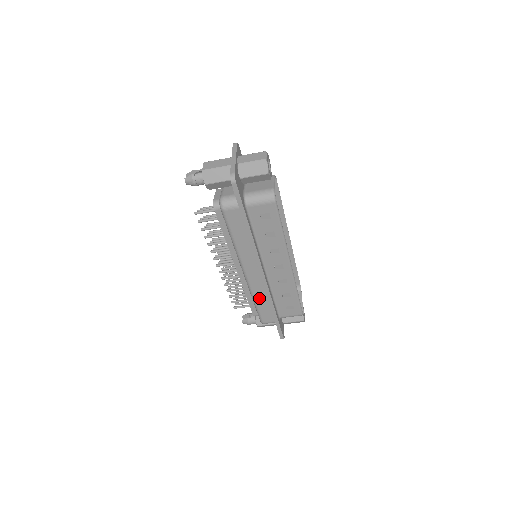
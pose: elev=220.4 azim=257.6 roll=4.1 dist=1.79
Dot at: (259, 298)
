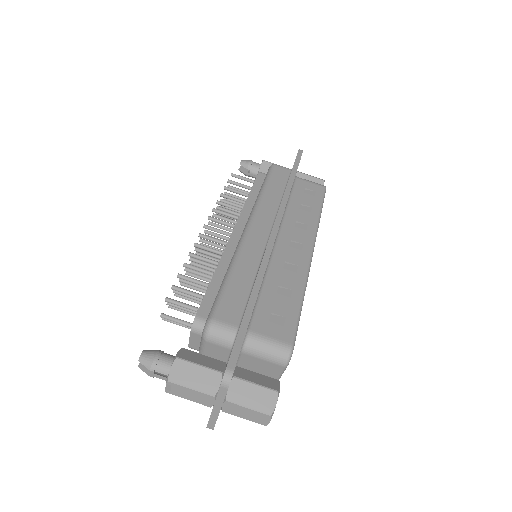
Dot at: (242, 267)
